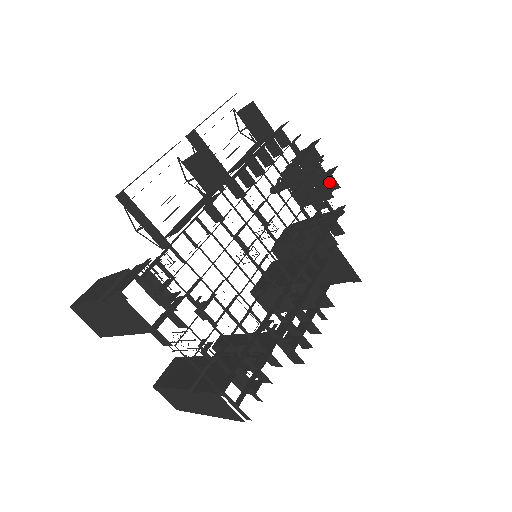
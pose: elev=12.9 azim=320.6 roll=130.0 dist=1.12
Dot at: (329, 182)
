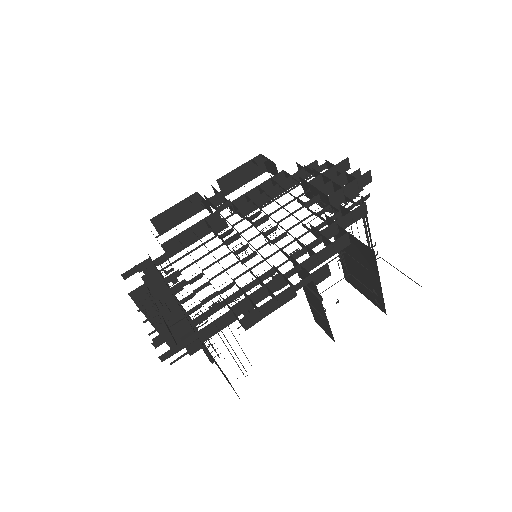
Dot at: (351, 181)
